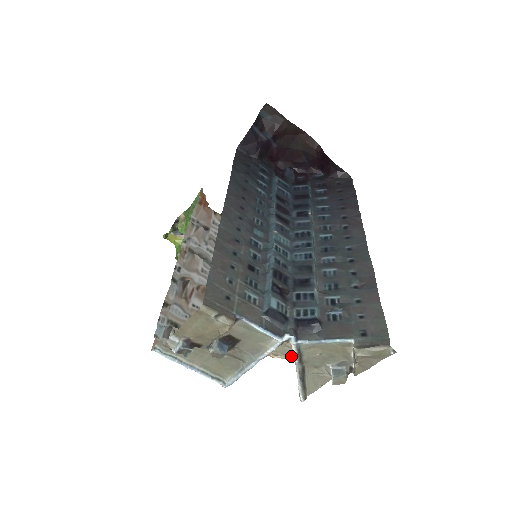
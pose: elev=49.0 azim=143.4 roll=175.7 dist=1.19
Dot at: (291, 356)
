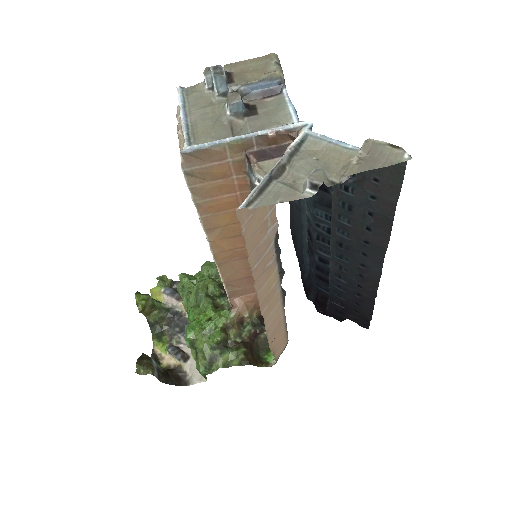
Dot at: occluded
